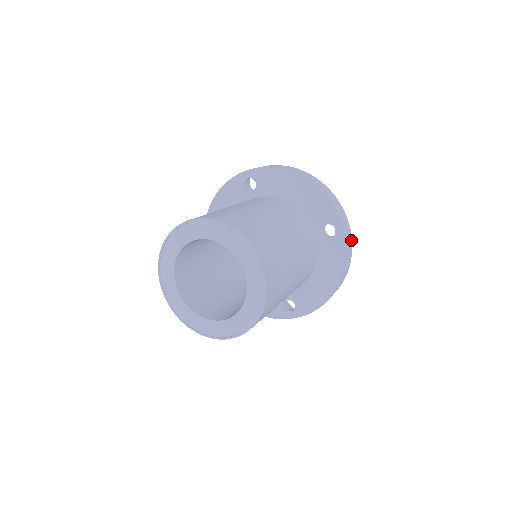
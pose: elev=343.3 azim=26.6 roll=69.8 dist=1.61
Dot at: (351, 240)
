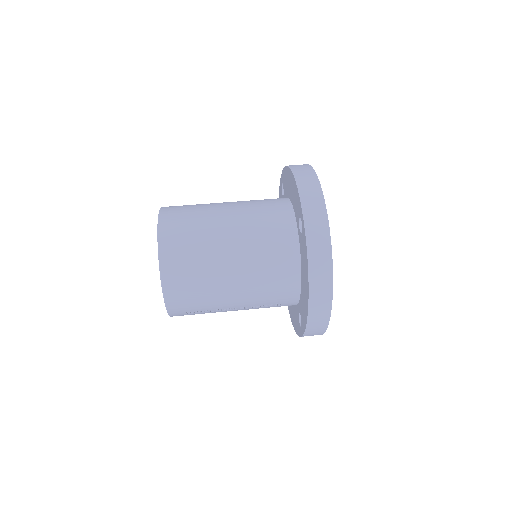
Dot at: (328, 237)
